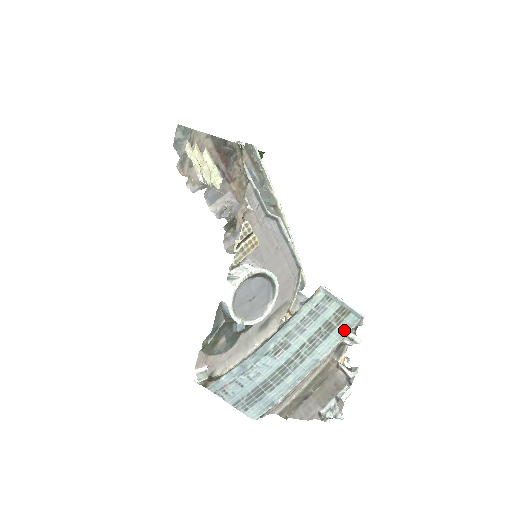
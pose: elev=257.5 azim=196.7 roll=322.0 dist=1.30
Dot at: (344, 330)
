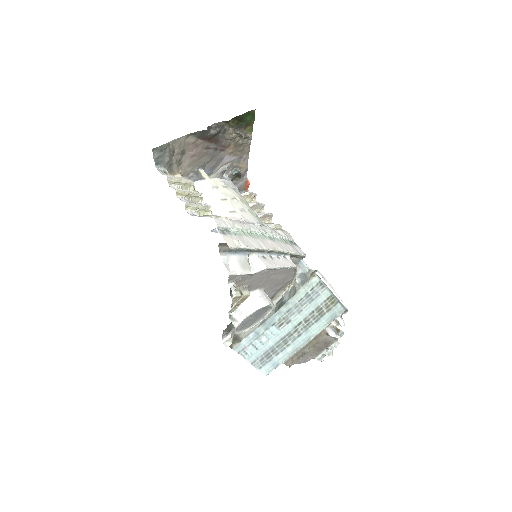
Dot at: (331, 318)
